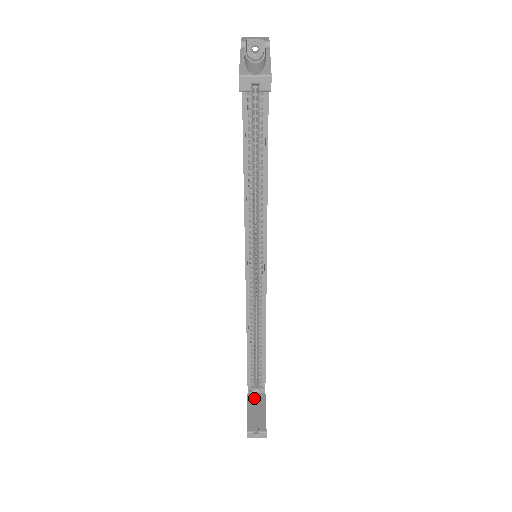
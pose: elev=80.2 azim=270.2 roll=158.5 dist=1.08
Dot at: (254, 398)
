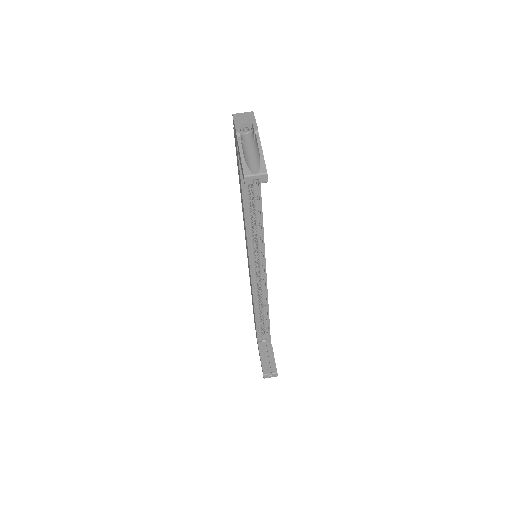
Dot at: (264, 348)
